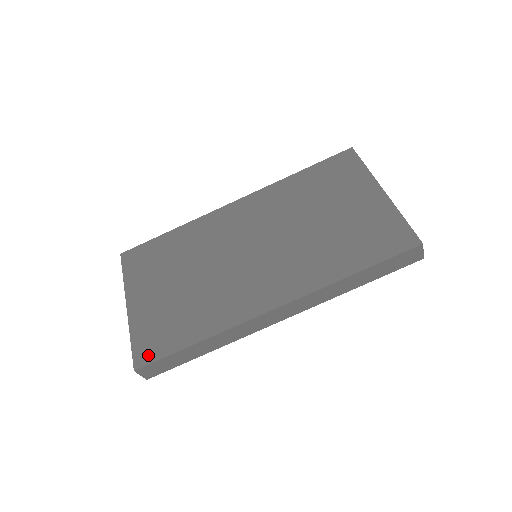
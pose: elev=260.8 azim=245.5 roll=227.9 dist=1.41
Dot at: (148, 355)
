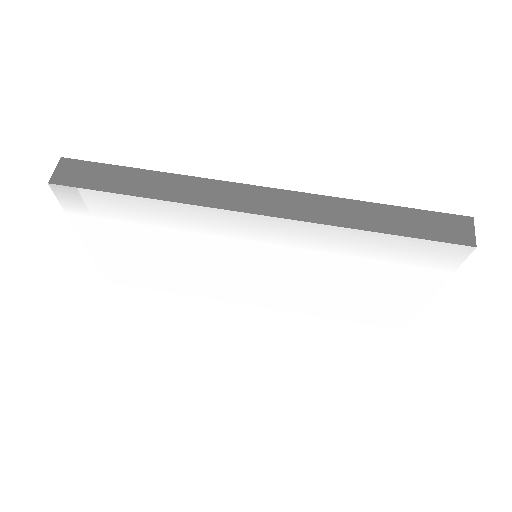
Dot at: occluded
